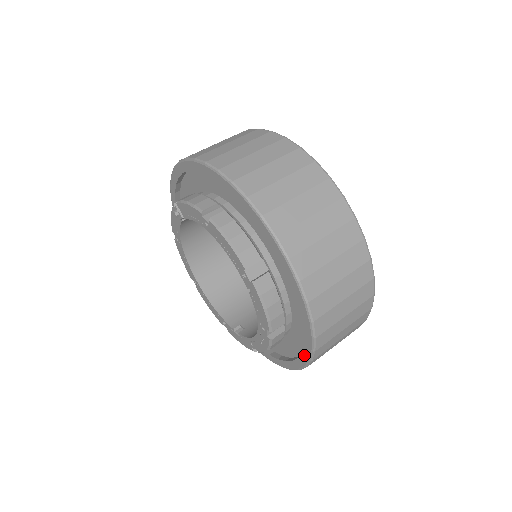
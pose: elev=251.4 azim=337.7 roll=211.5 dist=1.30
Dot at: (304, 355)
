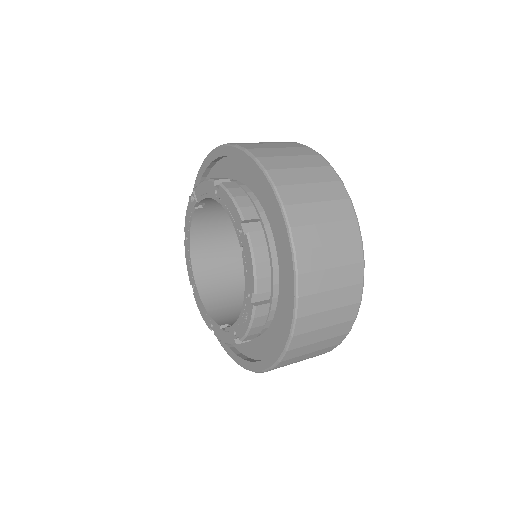
Dot at: (285, 331)
